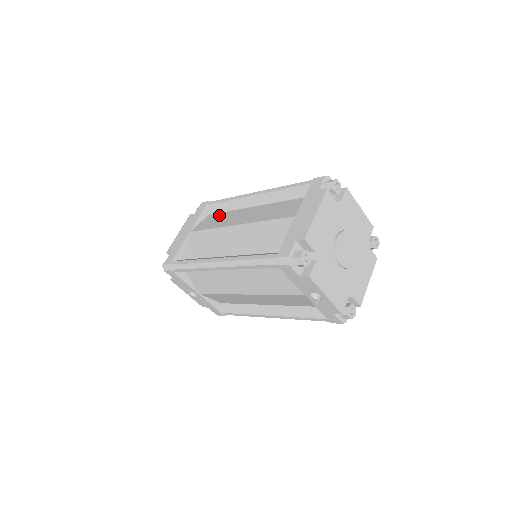
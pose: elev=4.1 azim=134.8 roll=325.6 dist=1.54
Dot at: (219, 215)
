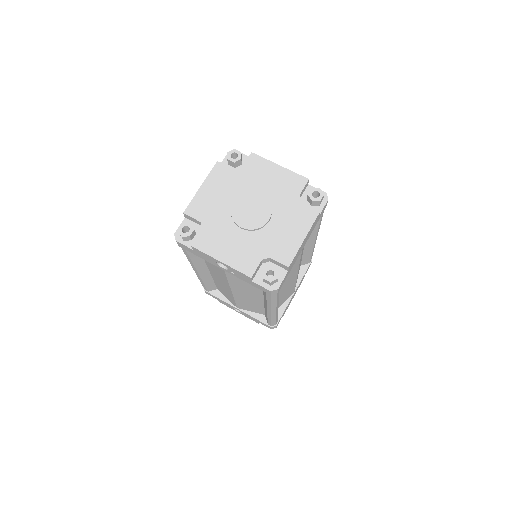
Dot at: occluded
